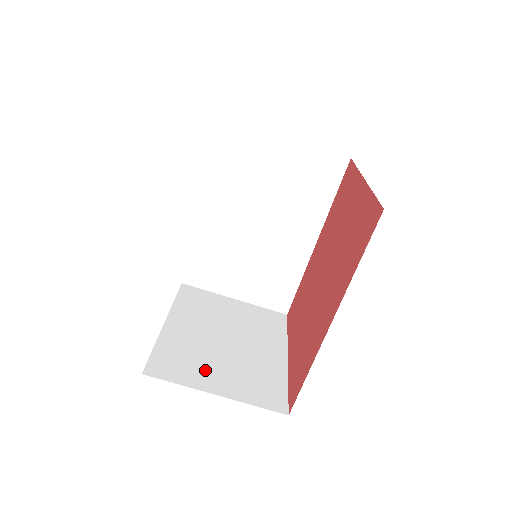
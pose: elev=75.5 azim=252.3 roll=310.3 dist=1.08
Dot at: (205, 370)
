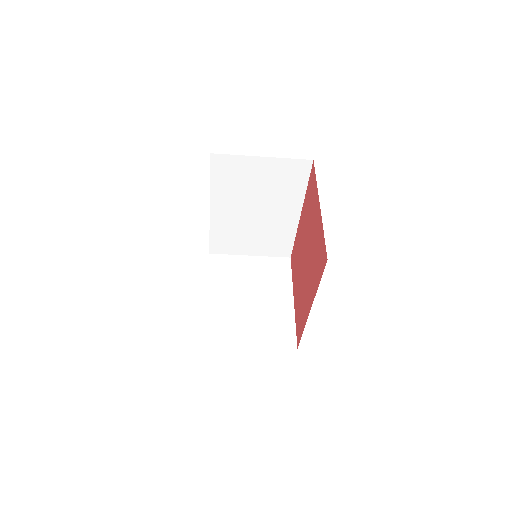
Dot at: (240, 330)
